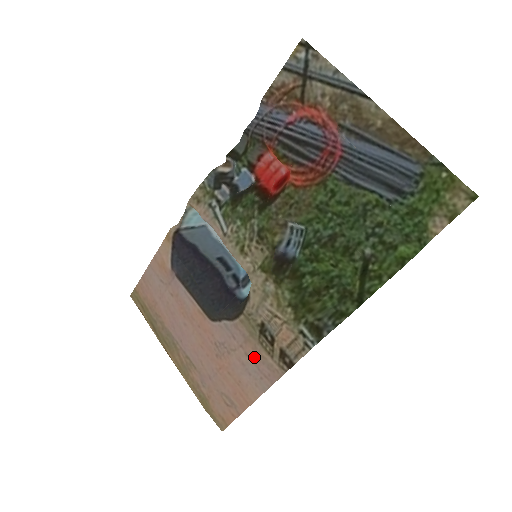
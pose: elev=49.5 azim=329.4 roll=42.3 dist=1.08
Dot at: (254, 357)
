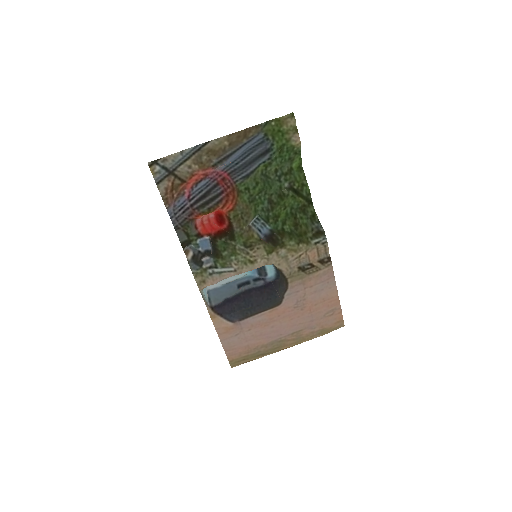
Dot at: (315, 282)
